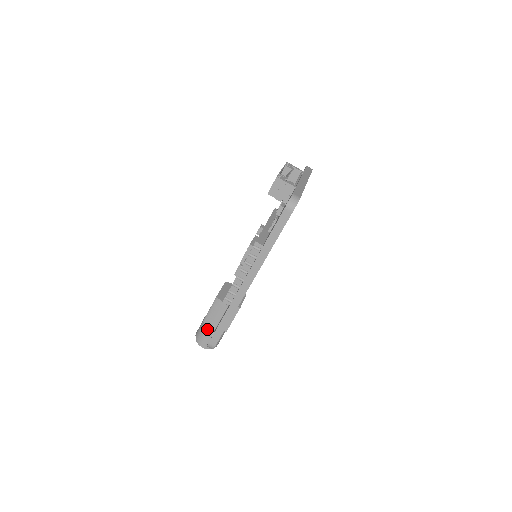
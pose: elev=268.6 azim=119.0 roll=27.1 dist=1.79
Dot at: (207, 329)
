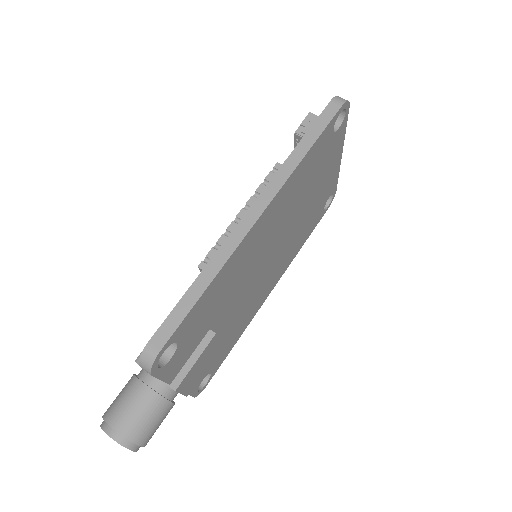
Dot at: (136, 385)
